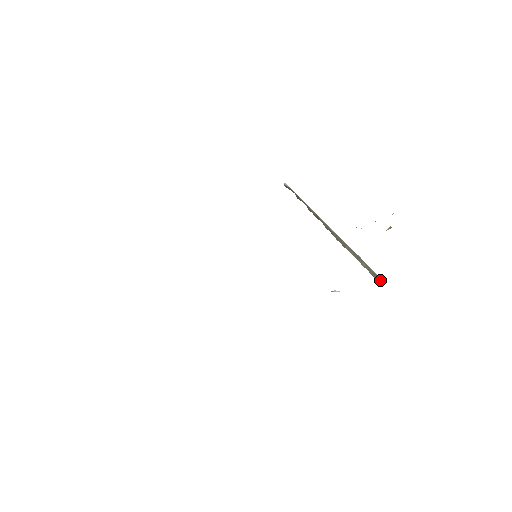
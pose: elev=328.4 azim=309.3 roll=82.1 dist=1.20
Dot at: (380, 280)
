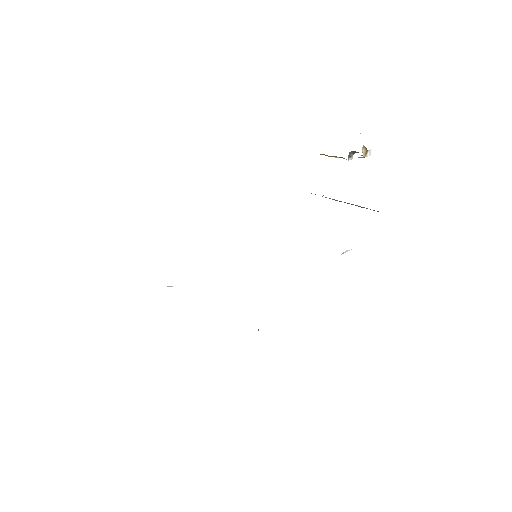
Dot at: occluded
